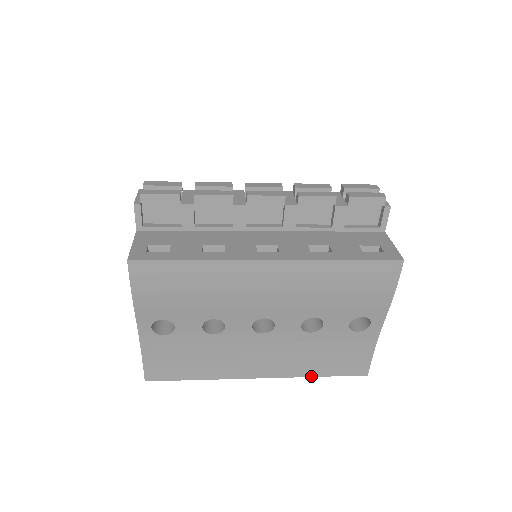
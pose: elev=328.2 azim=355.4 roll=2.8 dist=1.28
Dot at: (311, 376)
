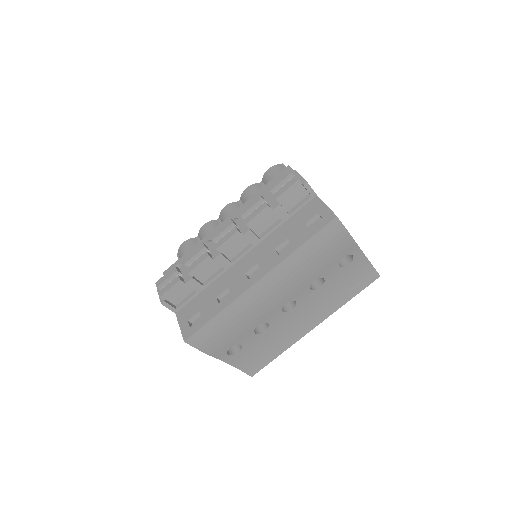
Dot at: (345, 303)
